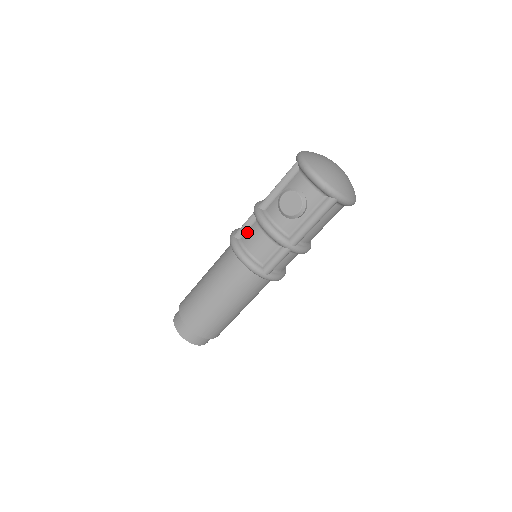
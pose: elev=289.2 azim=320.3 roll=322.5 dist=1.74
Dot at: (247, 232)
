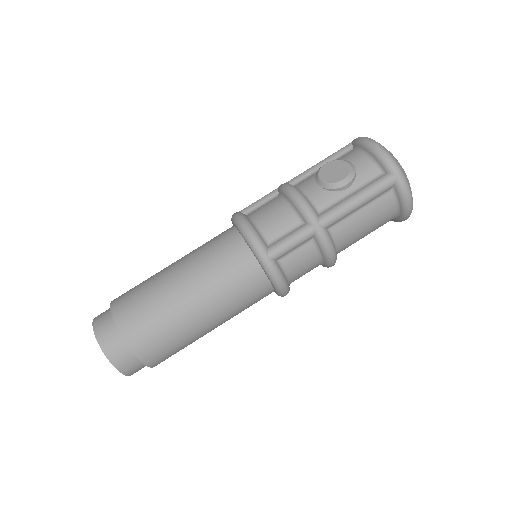
Dot at: (261, 207)
